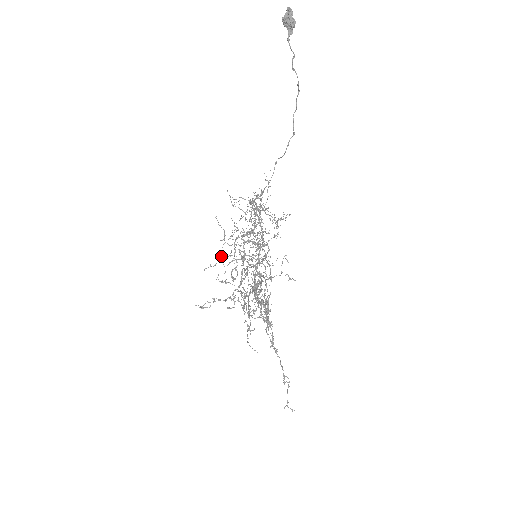
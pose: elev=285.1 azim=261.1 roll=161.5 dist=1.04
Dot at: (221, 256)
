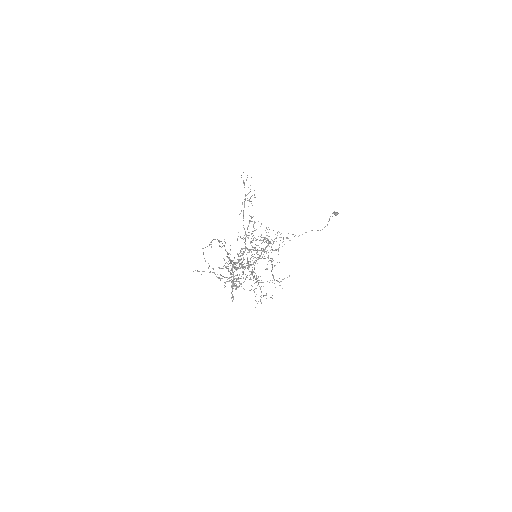
Dot at: occluded
